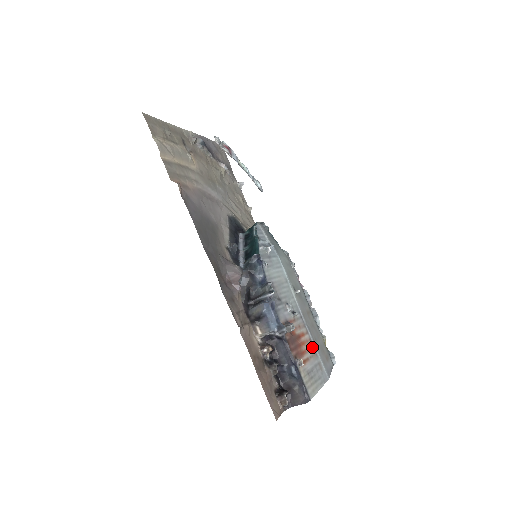
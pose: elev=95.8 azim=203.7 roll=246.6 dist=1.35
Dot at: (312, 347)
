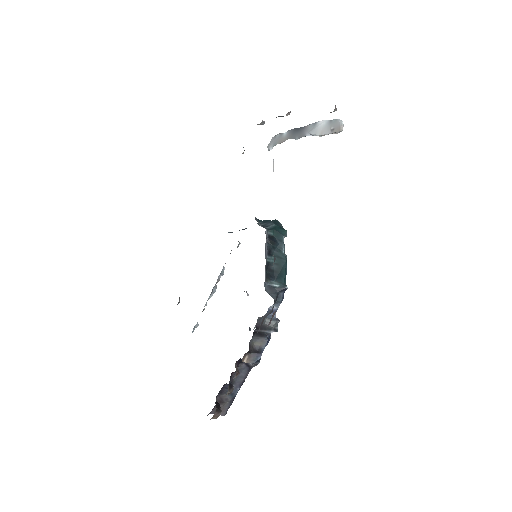
Dot at: occluded
